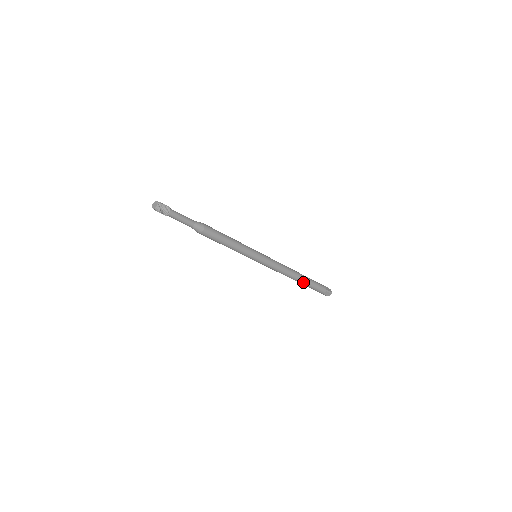
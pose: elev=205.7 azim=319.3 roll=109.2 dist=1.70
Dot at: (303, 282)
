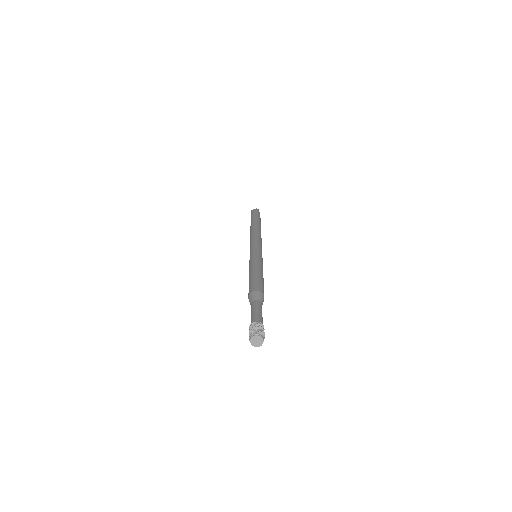
Dot at: occluded
